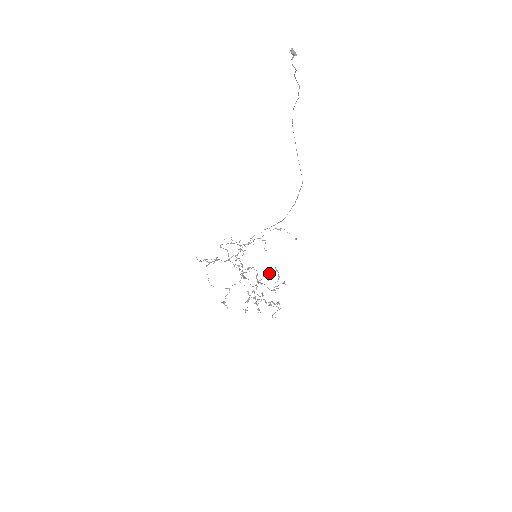
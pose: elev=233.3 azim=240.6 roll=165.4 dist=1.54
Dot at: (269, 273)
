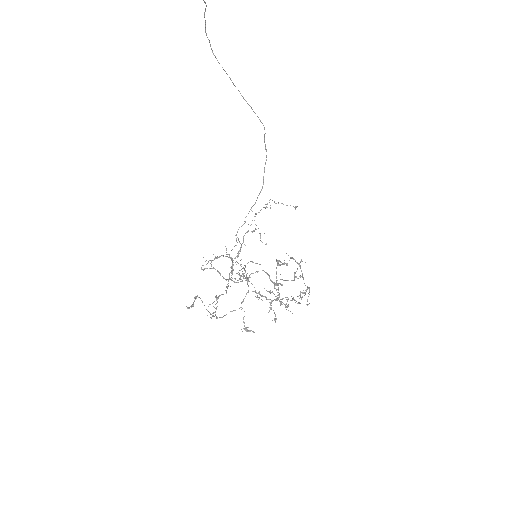
Dot at: (278, 261)
